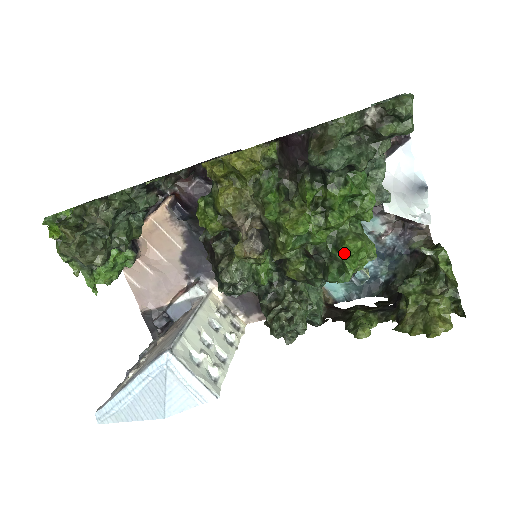
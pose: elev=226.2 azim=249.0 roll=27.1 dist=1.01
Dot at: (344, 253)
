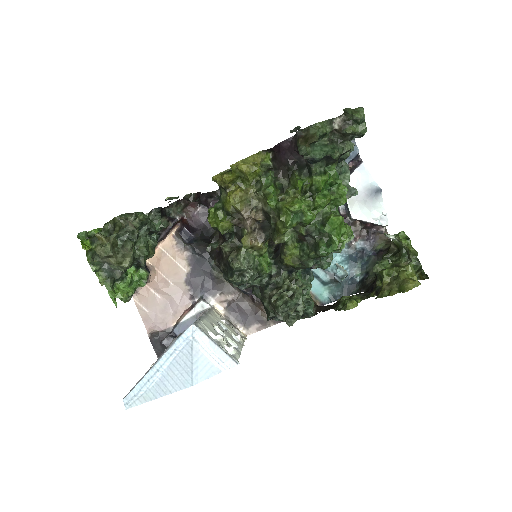
Dot at: (330, 227)
